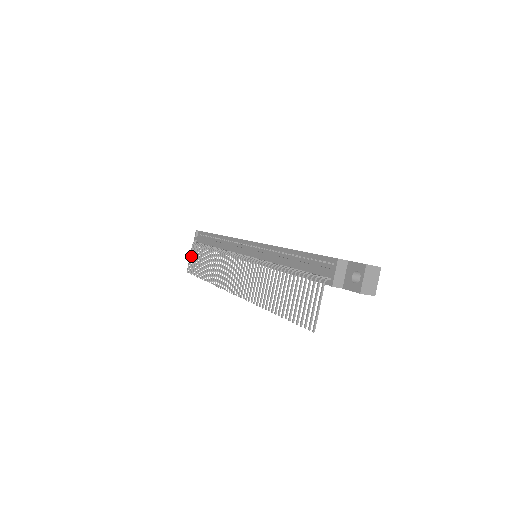
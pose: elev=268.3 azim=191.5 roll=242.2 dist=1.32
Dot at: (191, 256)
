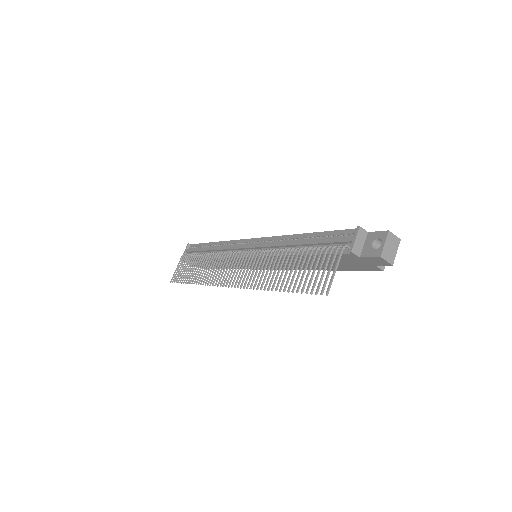
Dot at: (179, 266)
